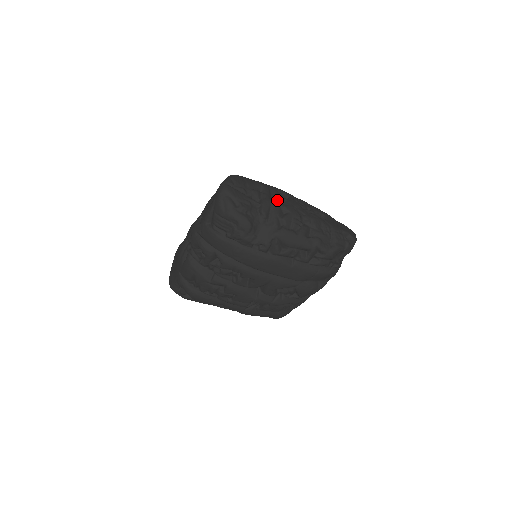
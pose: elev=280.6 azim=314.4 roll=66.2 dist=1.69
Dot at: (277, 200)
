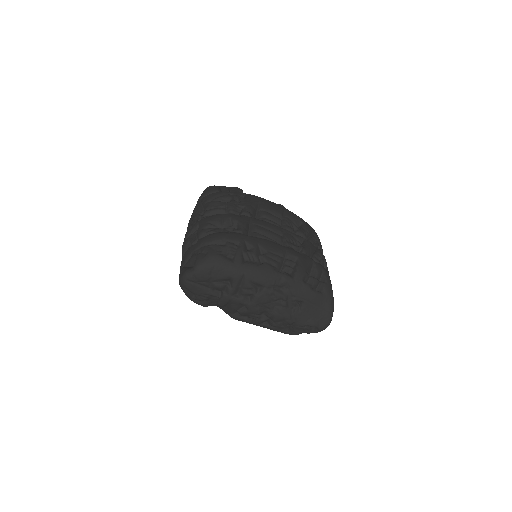
Dot at: (242, 295)
